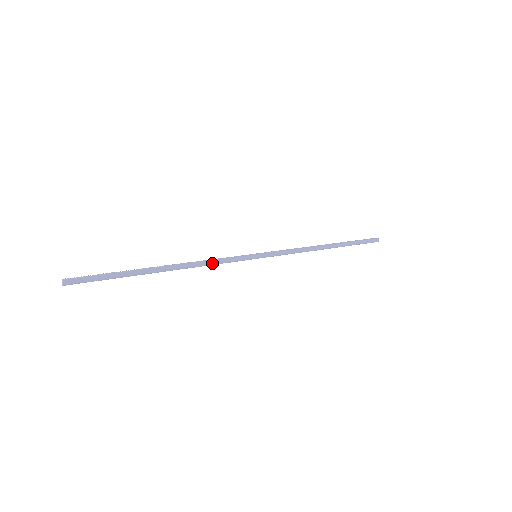
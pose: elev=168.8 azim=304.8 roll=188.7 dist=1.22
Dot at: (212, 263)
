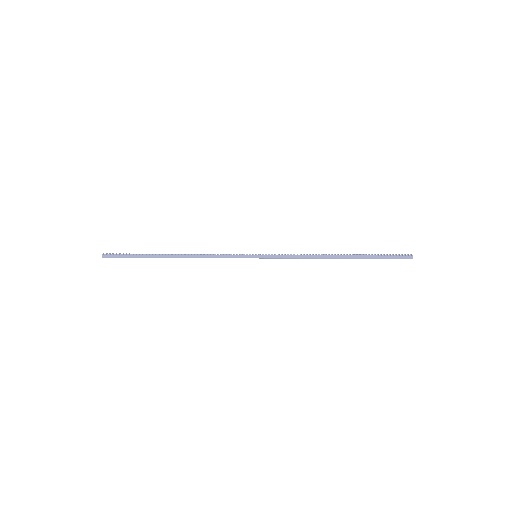
Dot at: (212, 257)
